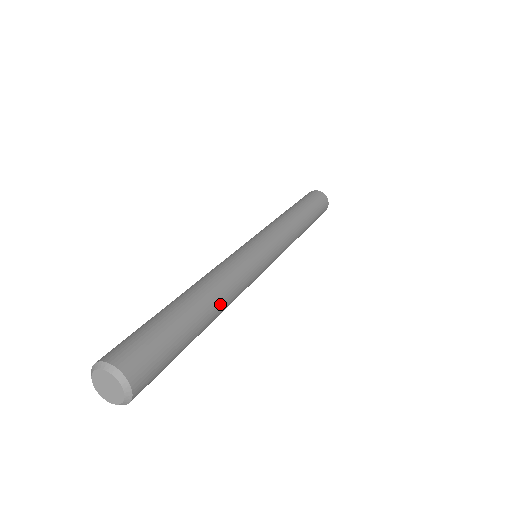
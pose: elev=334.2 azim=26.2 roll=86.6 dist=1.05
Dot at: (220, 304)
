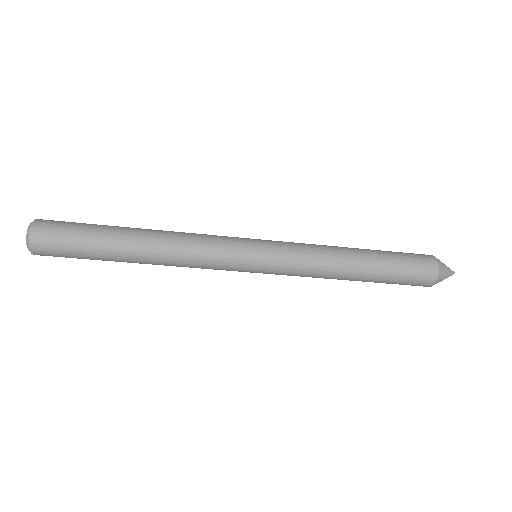
Dot at: (154, 236)
